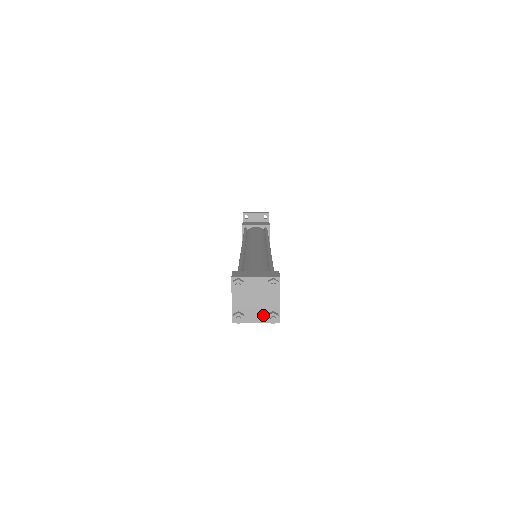
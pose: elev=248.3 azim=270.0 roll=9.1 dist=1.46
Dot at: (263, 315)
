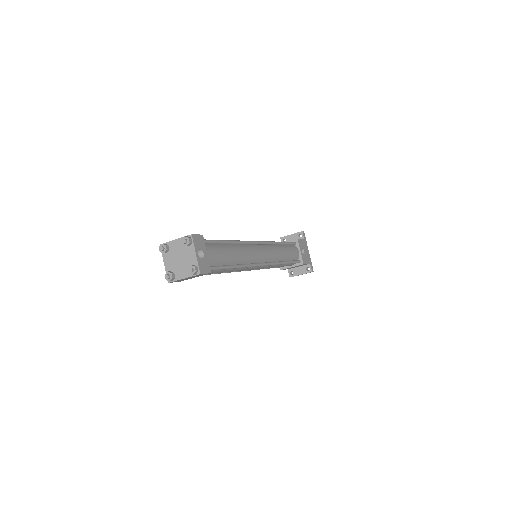
Dot at: (187, 270)
